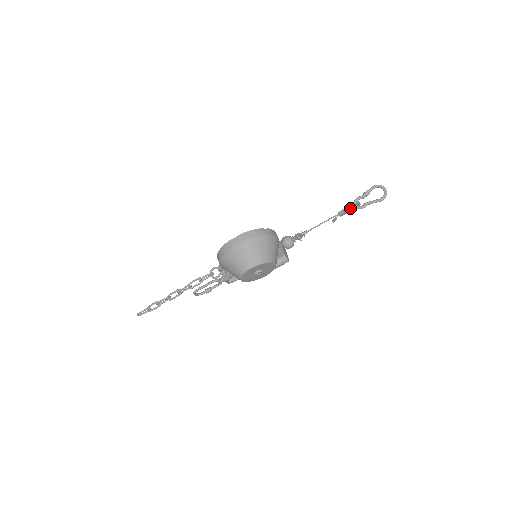
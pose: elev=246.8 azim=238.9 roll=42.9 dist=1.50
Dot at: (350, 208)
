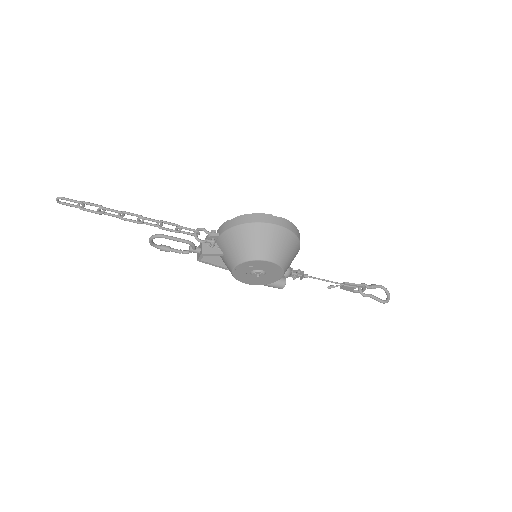
Dot at: (357, 287)
